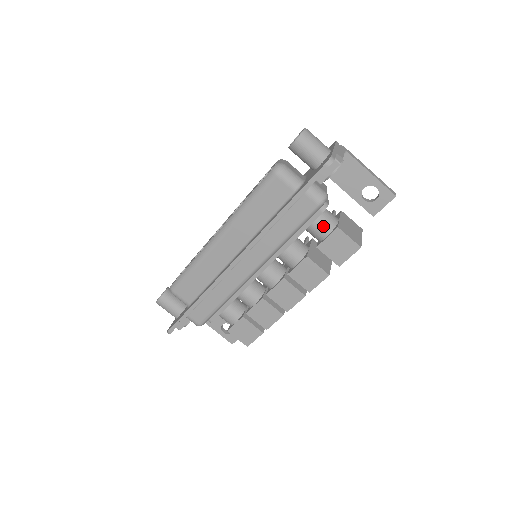
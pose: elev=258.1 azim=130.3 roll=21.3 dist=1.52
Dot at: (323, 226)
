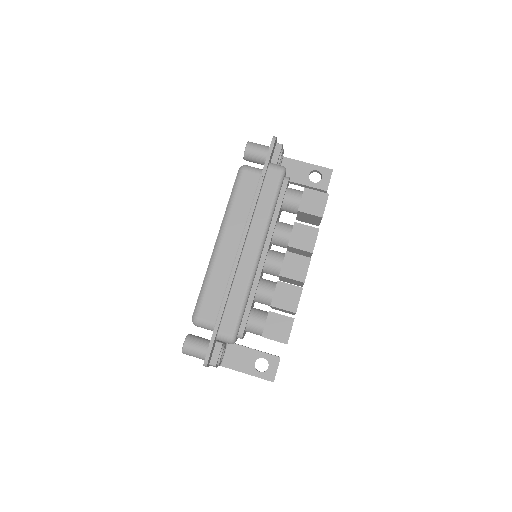
Dot at: (294, 194)
